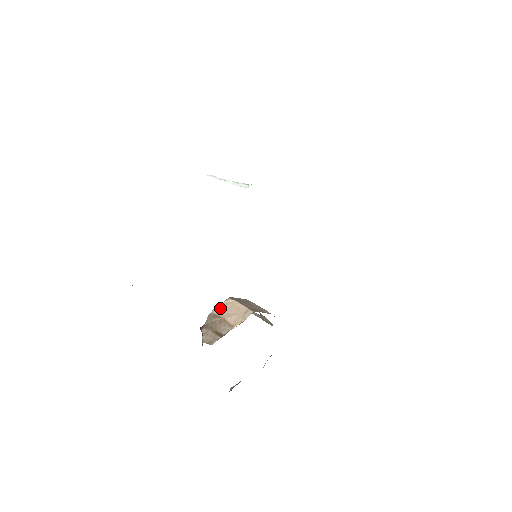
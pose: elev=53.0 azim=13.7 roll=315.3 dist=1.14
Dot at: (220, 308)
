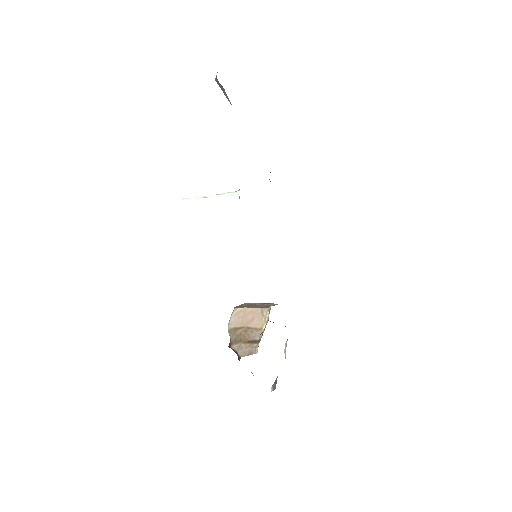
Dot at: (234, 320)
